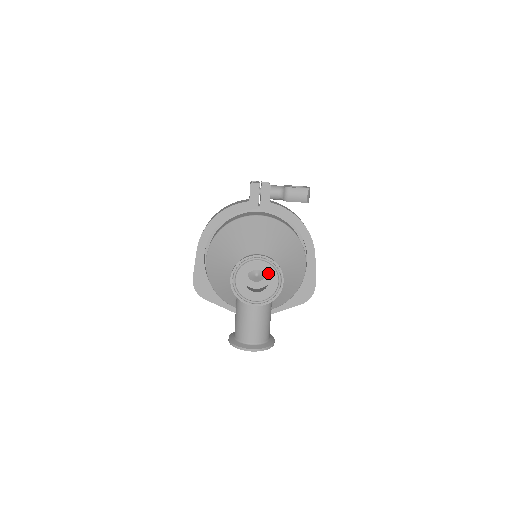
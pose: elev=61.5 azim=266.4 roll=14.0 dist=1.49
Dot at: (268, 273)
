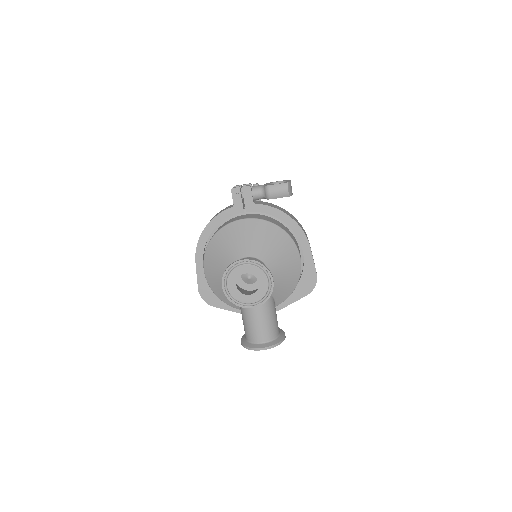
Dot at: (256, 275)
